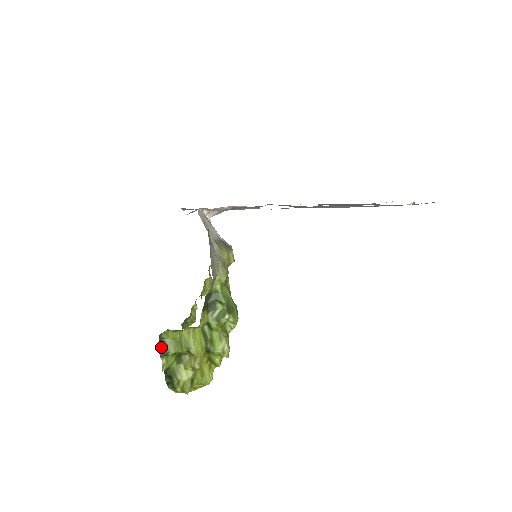
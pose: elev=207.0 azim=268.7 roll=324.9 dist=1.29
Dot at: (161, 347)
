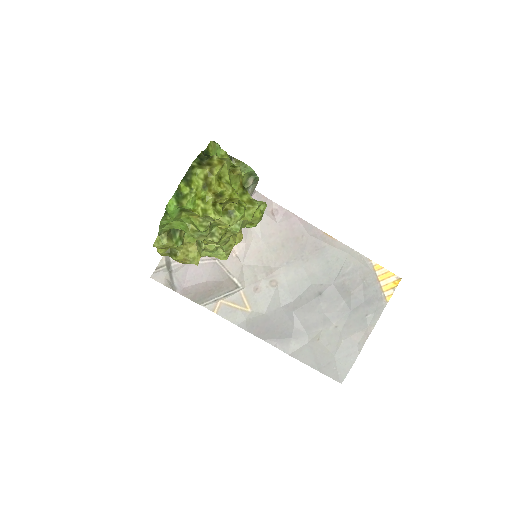
Dot at: occluded
